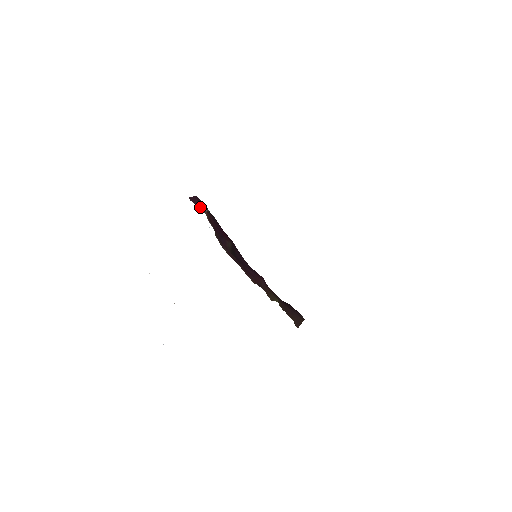
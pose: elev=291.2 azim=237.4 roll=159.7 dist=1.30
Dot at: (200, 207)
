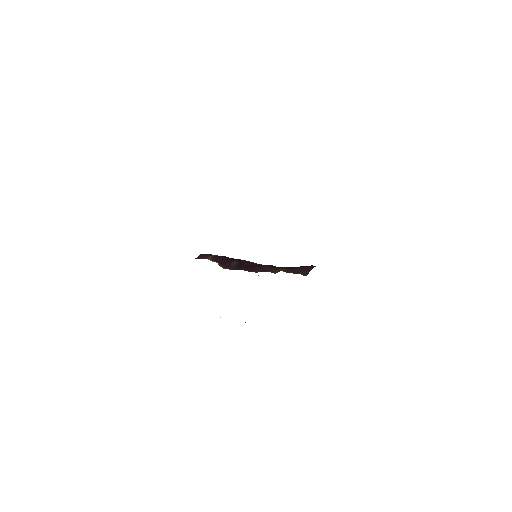
Dot at: (205, 258)
